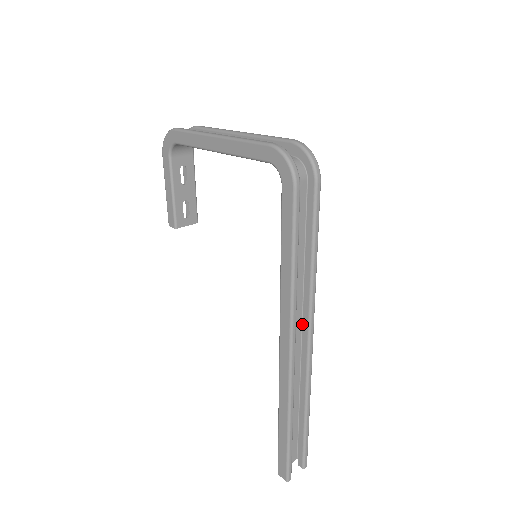
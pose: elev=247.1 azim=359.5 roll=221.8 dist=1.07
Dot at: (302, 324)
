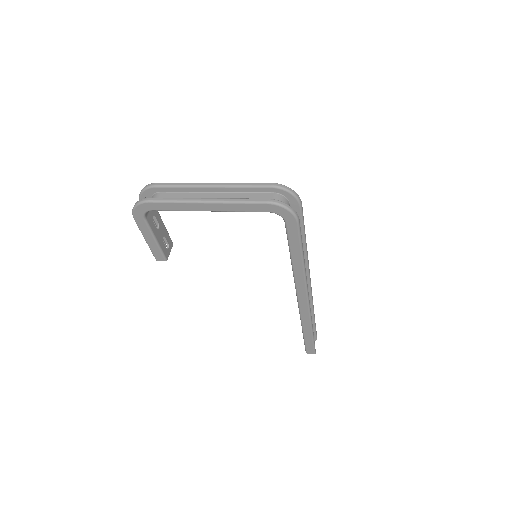
Dot at: occluded
